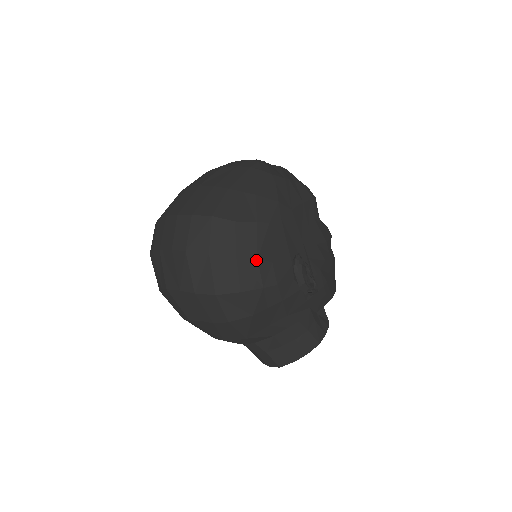
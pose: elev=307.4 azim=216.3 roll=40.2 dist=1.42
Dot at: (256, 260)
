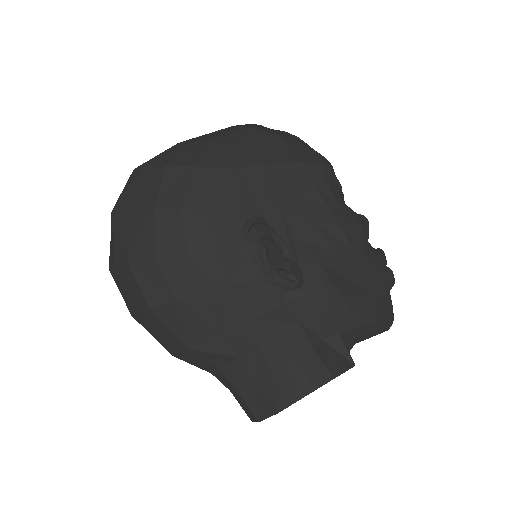
Dot at: (180, 213)
